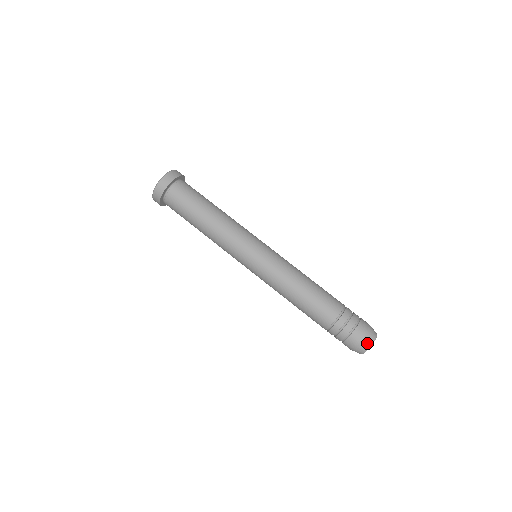
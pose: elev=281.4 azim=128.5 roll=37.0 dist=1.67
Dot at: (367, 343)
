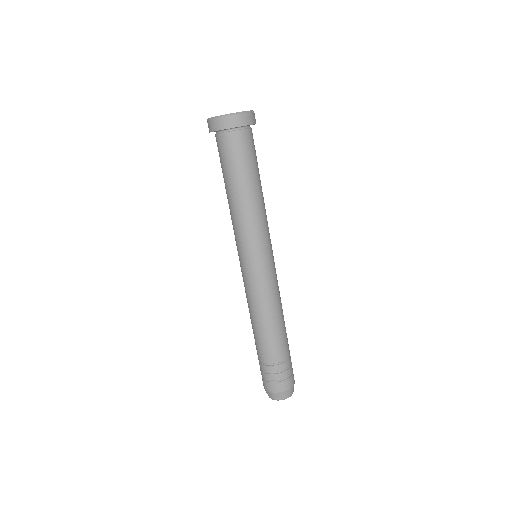
Dot at: (281, 397)
